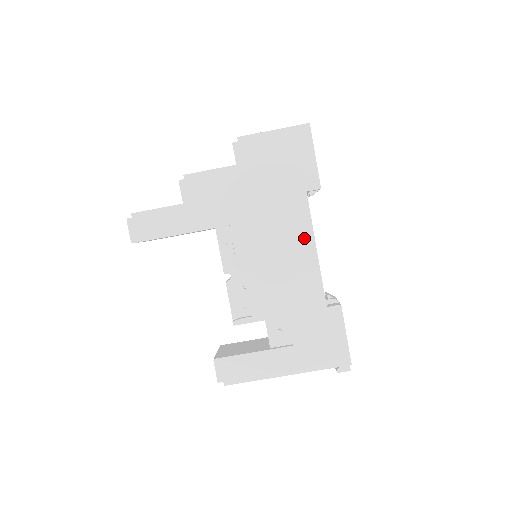
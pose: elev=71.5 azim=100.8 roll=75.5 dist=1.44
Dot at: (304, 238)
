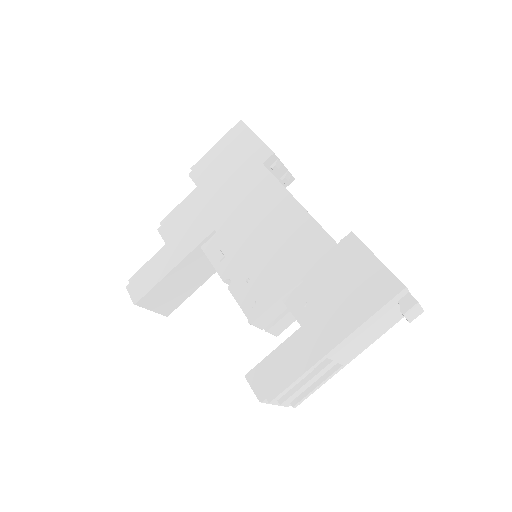
Dot at: (280, 199)
